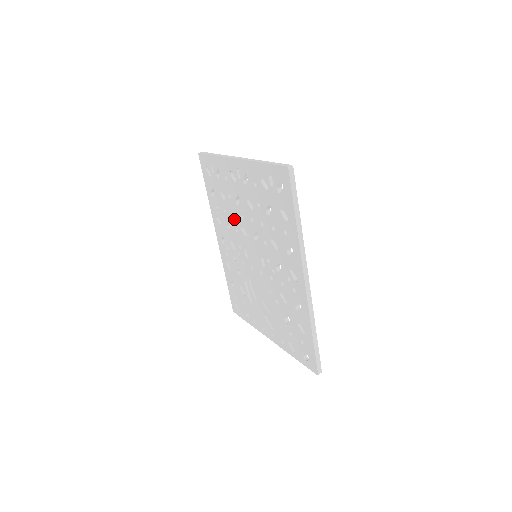
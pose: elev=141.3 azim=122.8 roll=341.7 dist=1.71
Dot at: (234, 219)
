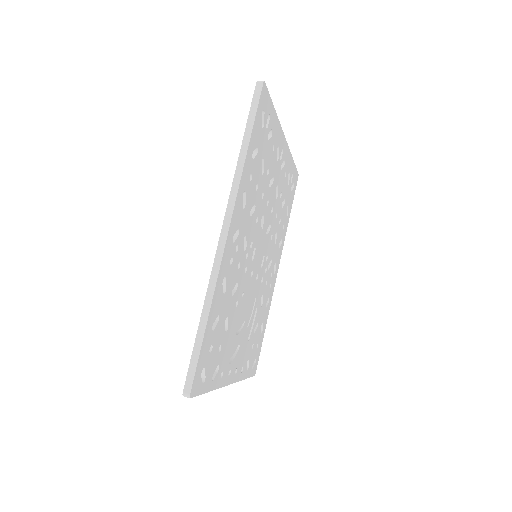
Dot at: occluded
